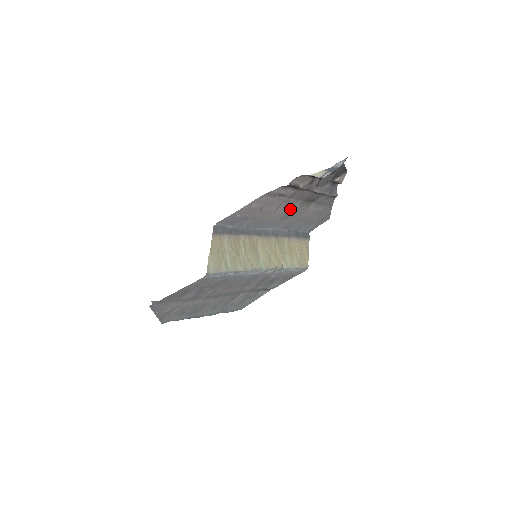
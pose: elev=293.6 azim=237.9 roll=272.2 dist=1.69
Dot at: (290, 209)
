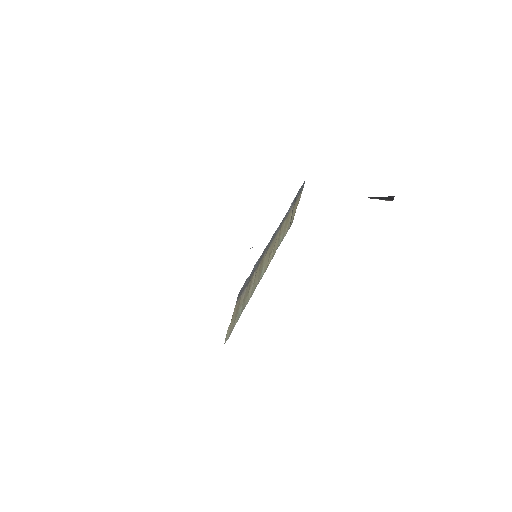
Dot at: occluded
